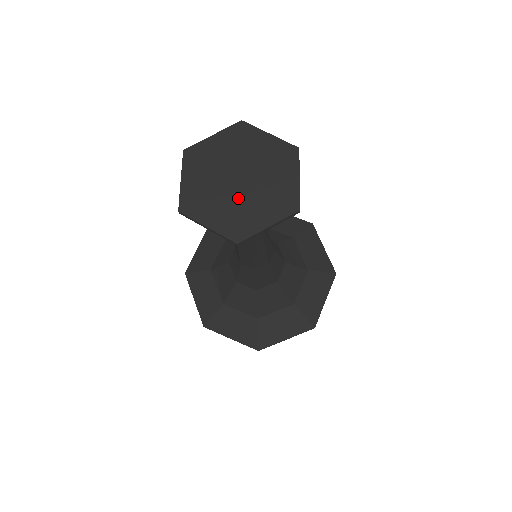
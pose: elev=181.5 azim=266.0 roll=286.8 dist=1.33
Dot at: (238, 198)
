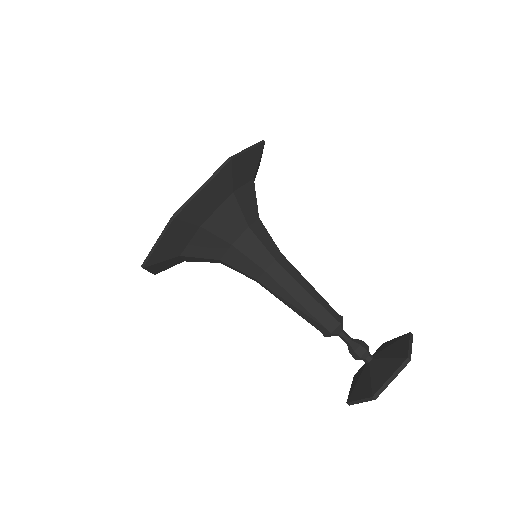
Dot at: occluded
